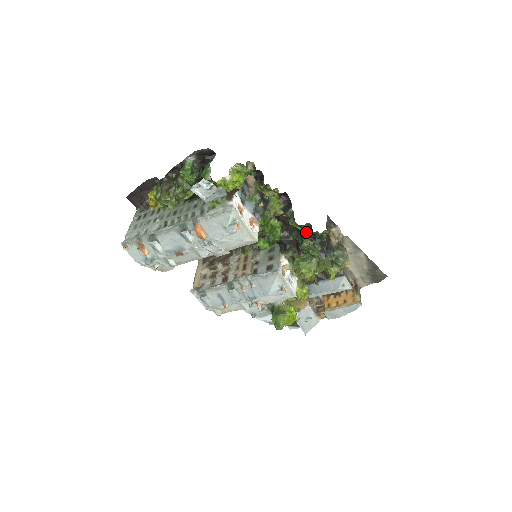
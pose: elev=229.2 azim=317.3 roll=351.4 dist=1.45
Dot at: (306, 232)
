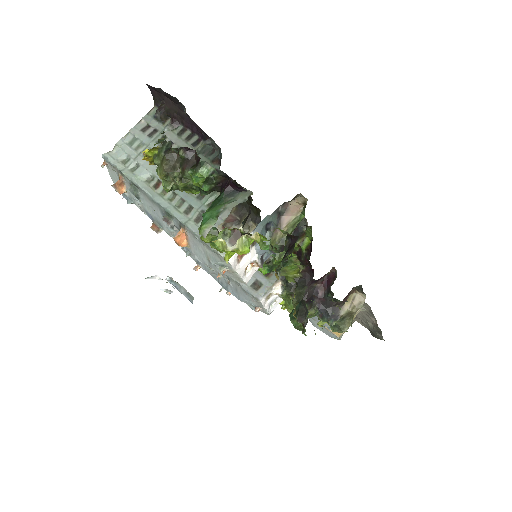
Dot at: (305, 314)
